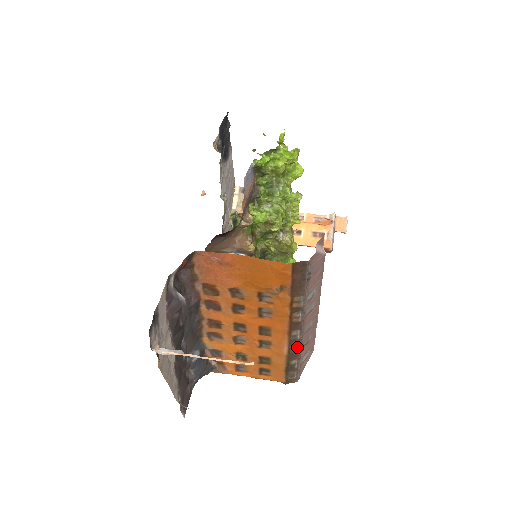
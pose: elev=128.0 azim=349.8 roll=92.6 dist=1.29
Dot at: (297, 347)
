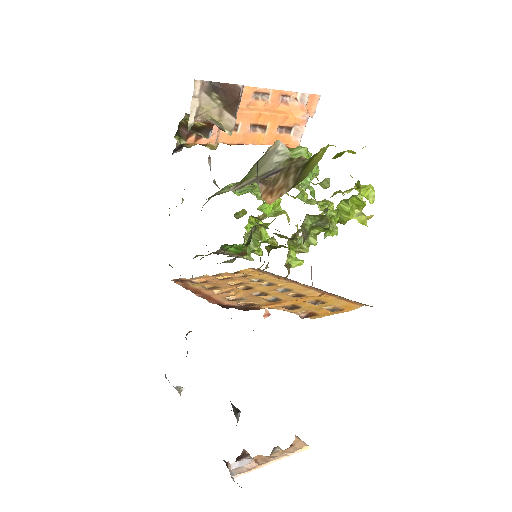
Dot at: occluded
